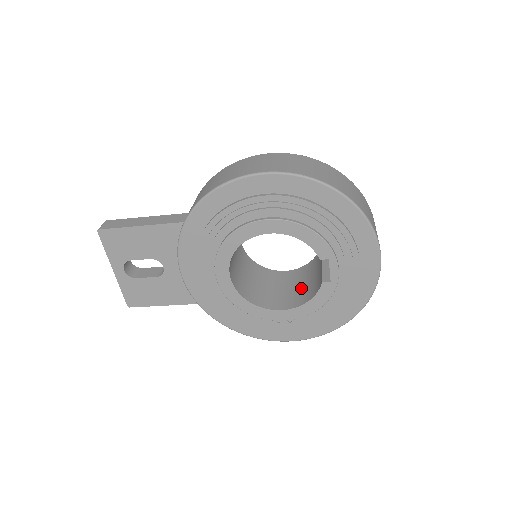
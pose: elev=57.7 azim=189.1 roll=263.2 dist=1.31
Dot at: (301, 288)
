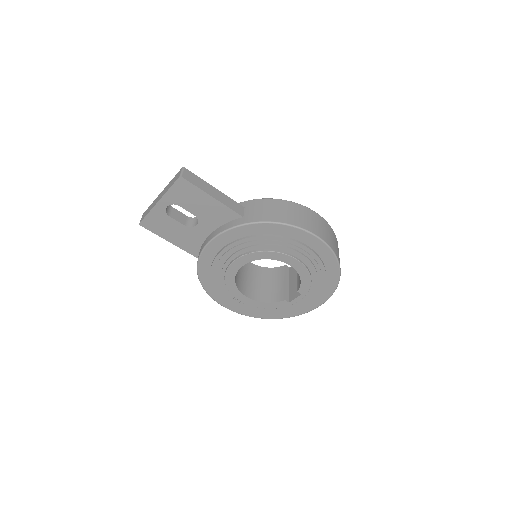
Dot at: (261, 286)
